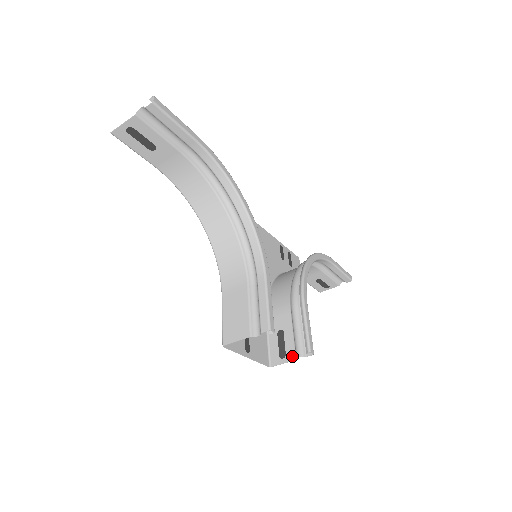
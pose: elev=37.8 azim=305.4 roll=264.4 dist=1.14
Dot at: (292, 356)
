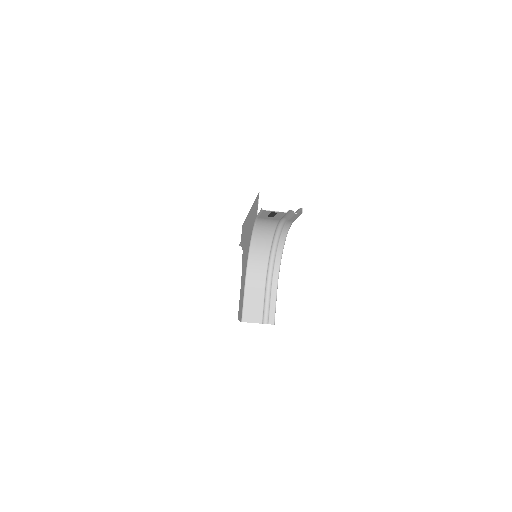
Dot at: occluded
